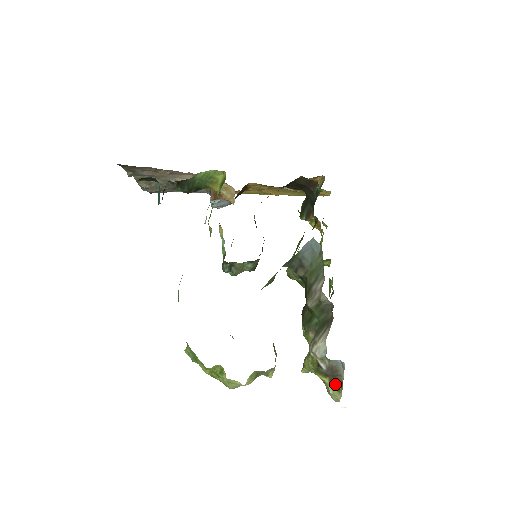
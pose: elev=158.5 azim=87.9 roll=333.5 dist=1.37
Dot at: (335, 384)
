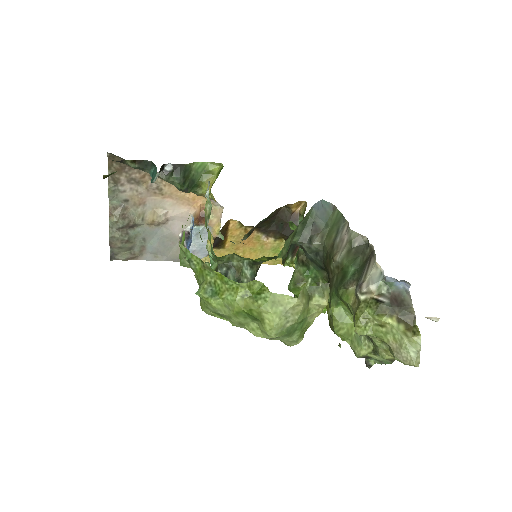
Dot at: (406, 326)
